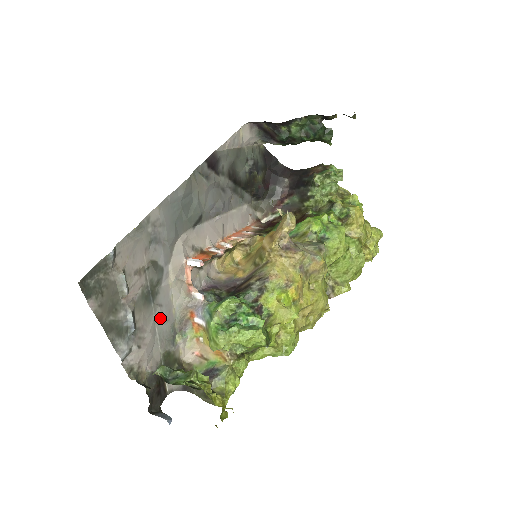
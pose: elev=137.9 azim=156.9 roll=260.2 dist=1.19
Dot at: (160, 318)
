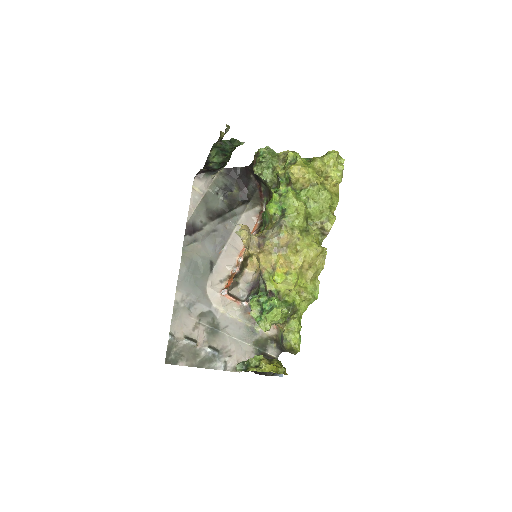
Dot at: (232, 332)
